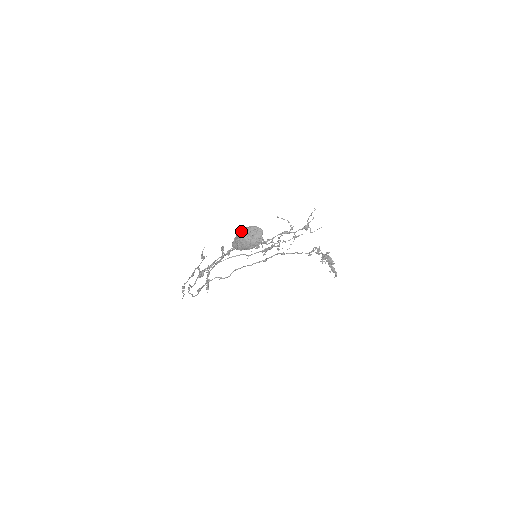
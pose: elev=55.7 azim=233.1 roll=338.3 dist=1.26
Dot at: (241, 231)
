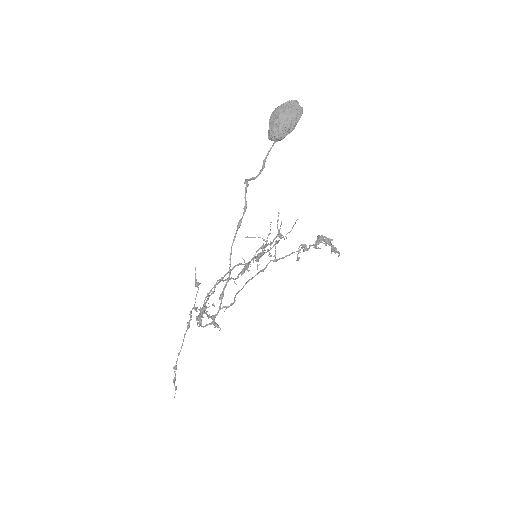
Dot at: (274, 113)
